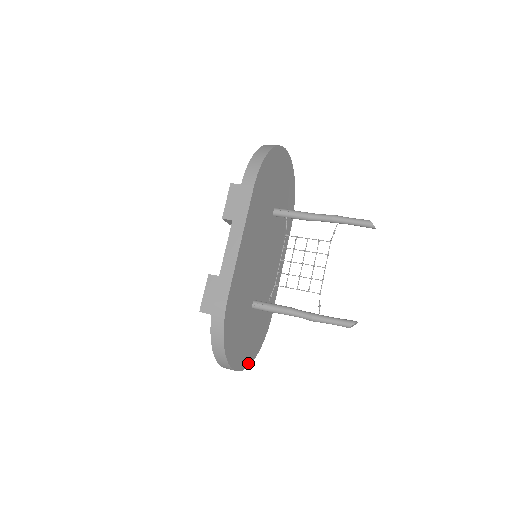
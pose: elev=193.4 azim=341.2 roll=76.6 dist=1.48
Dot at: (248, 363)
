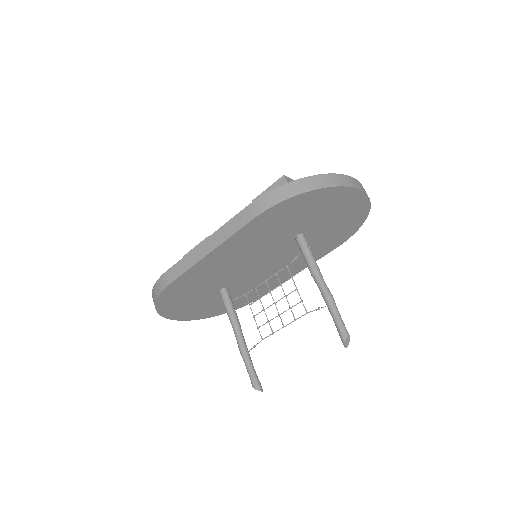
Dot at: (200, 318)
